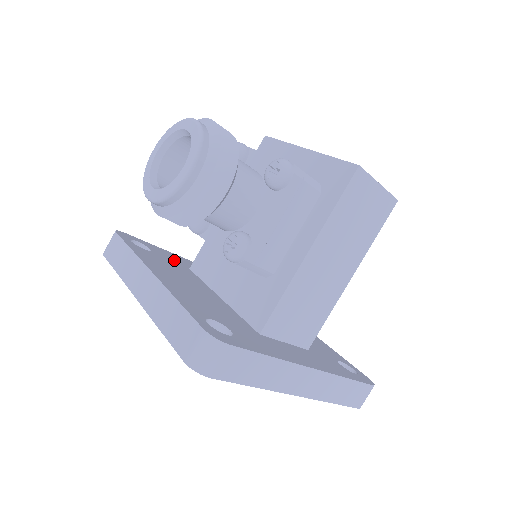
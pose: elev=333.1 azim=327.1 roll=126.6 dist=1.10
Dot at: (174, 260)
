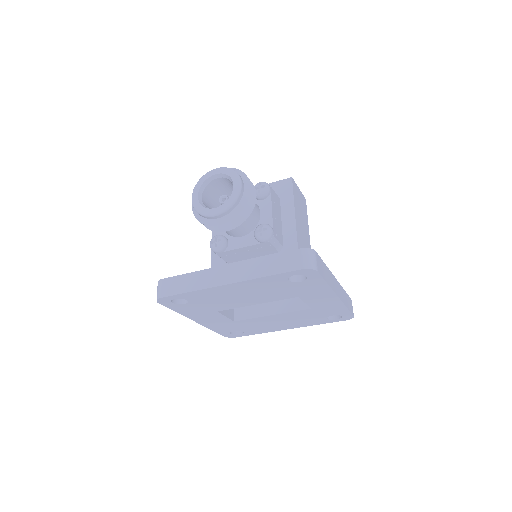
Dot at: occluded
